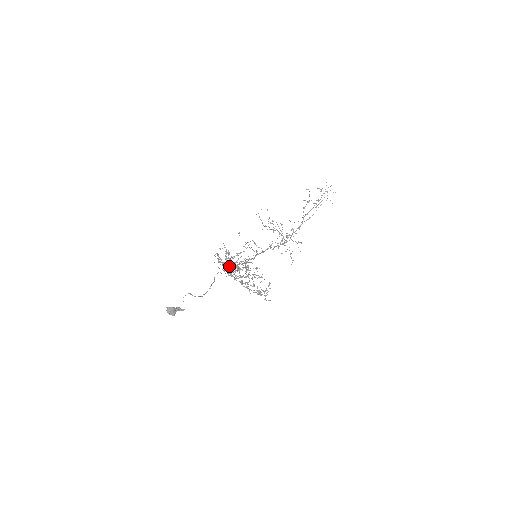
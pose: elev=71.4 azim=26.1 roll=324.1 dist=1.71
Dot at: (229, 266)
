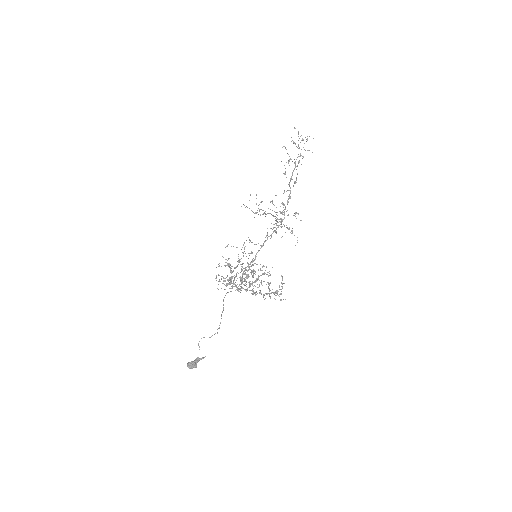
Dot at: occluded
